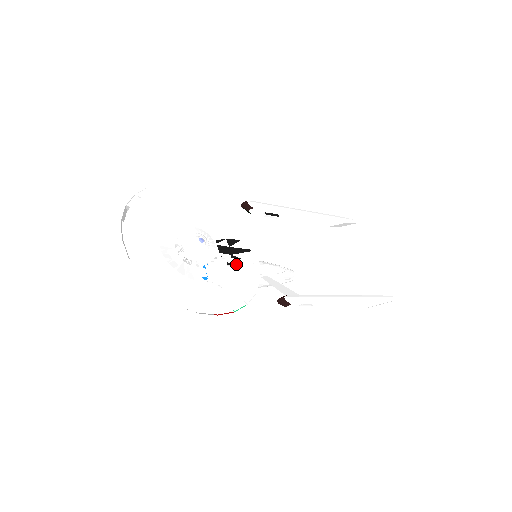
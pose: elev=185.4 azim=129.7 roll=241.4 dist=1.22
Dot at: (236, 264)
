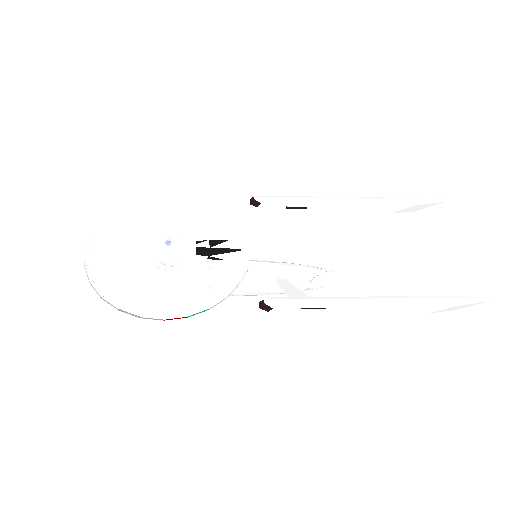
Dot at: (211, 265)
